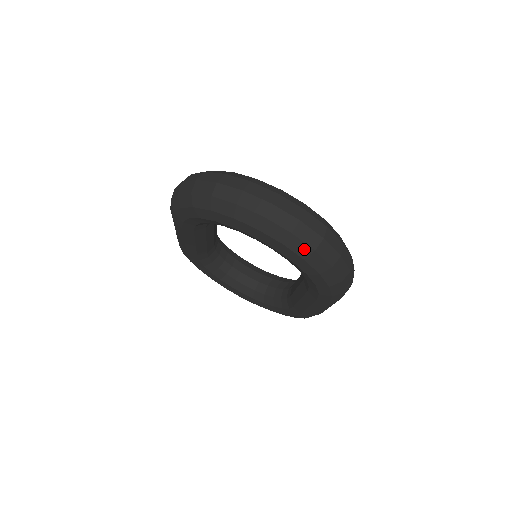
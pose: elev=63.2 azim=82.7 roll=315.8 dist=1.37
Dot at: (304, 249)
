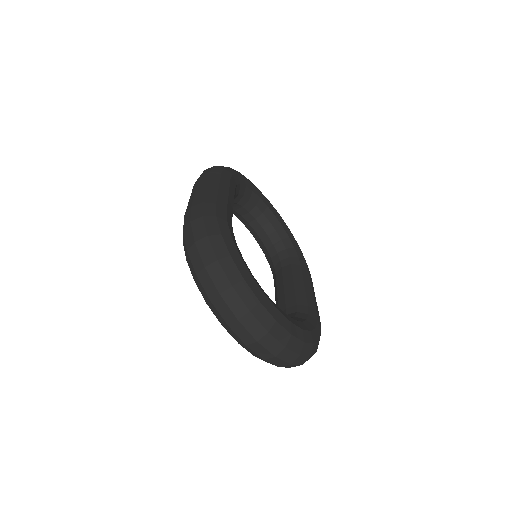
Dot at: (271, 363)
